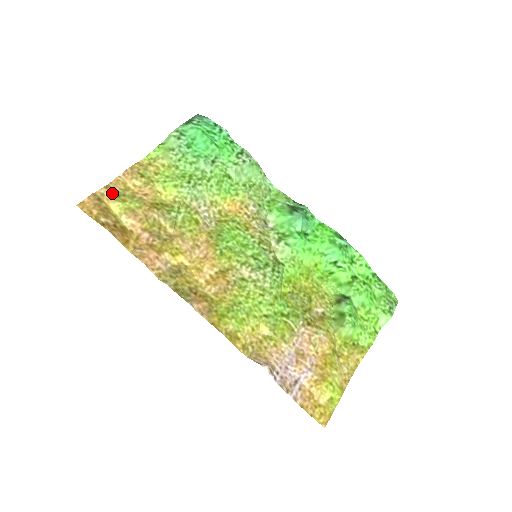
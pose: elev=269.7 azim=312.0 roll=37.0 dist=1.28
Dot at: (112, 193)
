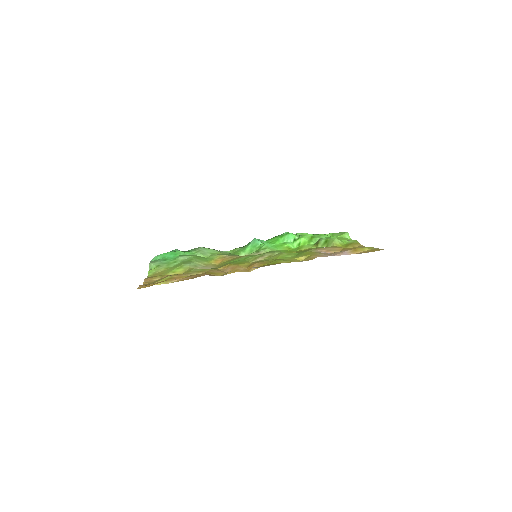
Dot at: occluded
